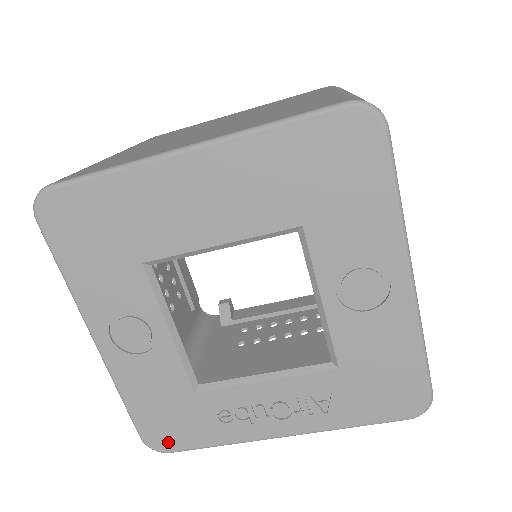
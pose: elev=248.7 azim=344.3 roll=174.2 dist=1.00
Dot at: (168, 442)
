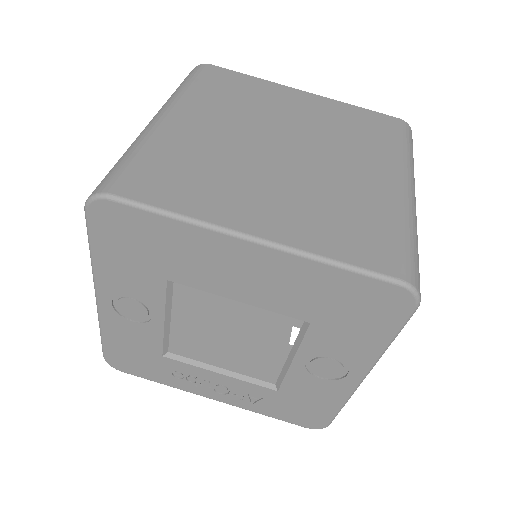
Dot at: (125, 367)
